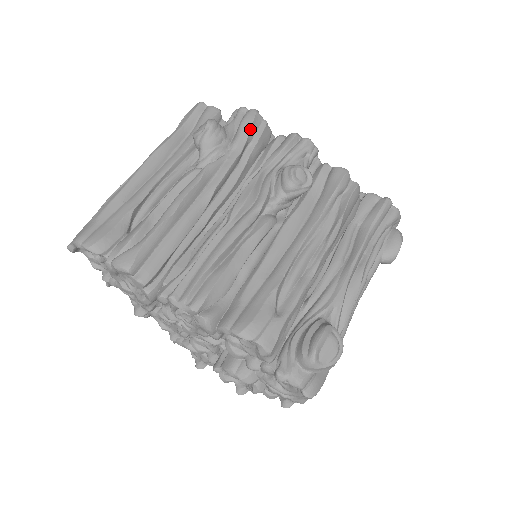
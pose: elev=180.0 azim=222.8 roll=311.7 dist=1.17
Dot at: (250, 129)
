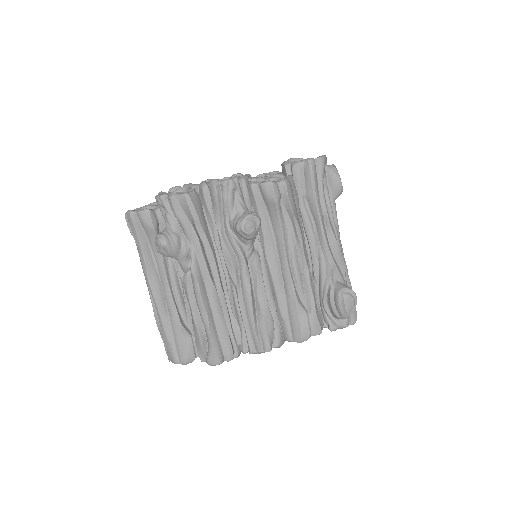
Dot at: (186, 216)
